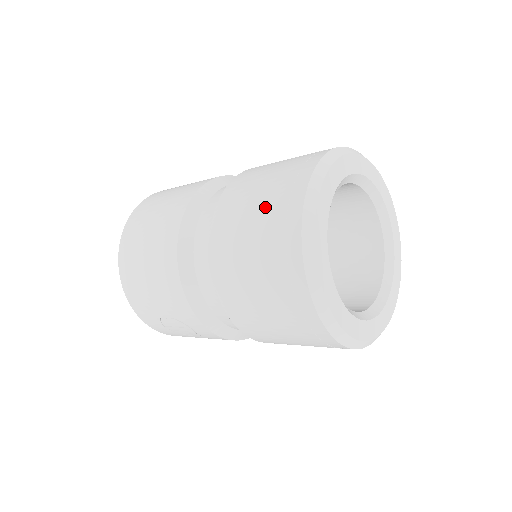
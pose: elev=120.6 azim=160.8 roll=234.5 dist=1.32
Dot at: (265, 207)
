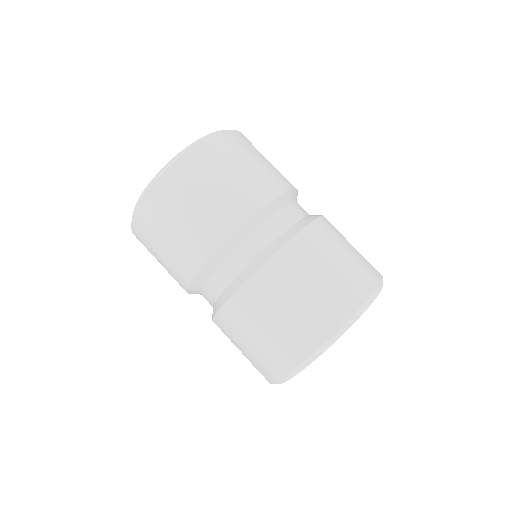
Dot at: (269, 341)
